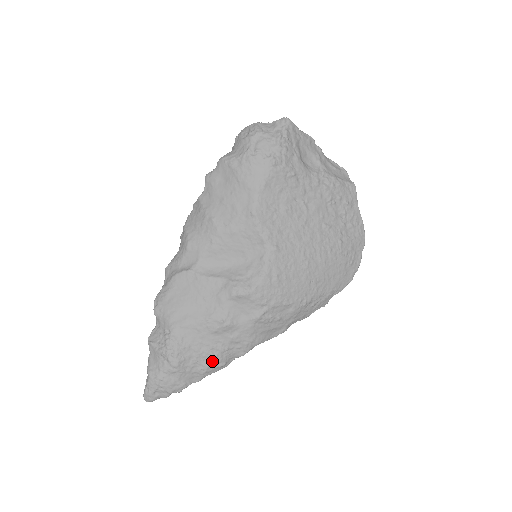
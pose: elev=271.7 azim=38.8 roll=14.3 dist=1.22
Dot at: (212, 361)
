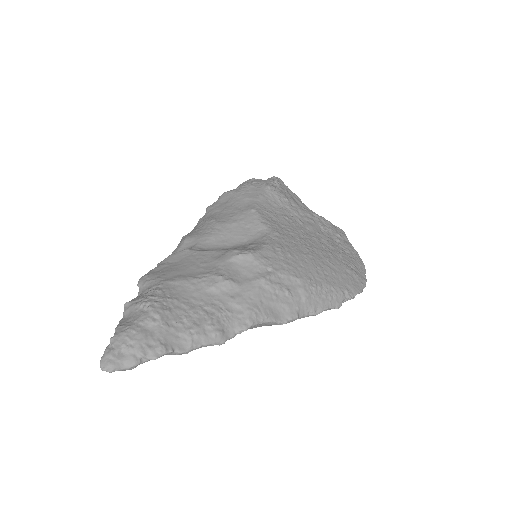
Dot at: (205, 322)
